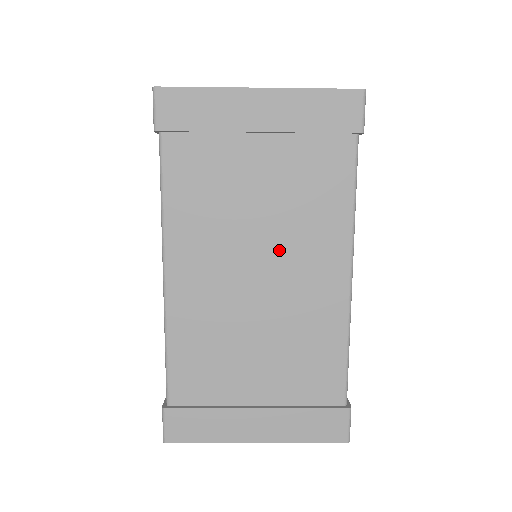
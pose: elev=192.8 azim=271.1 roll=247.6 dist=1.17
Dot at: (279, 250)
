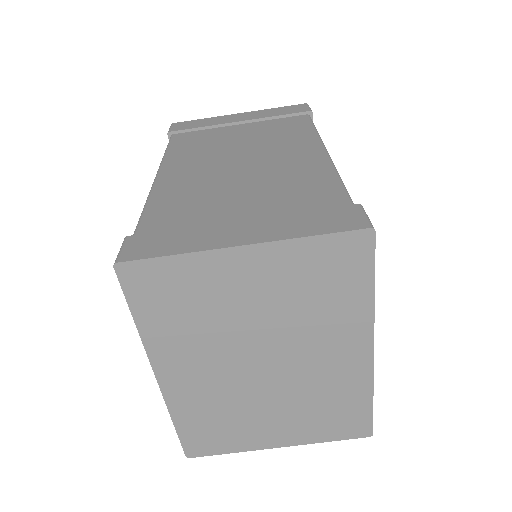
Dot at: (258, 151)
